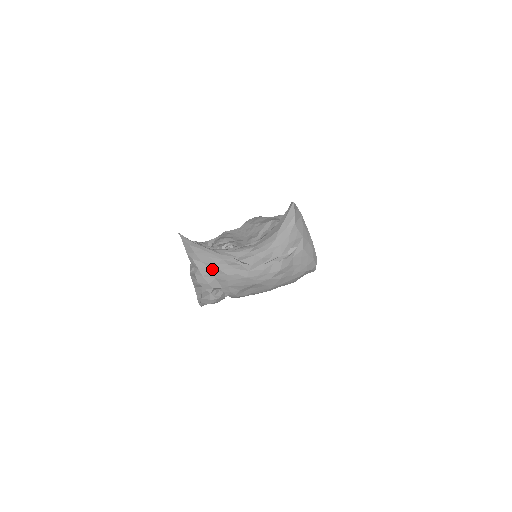
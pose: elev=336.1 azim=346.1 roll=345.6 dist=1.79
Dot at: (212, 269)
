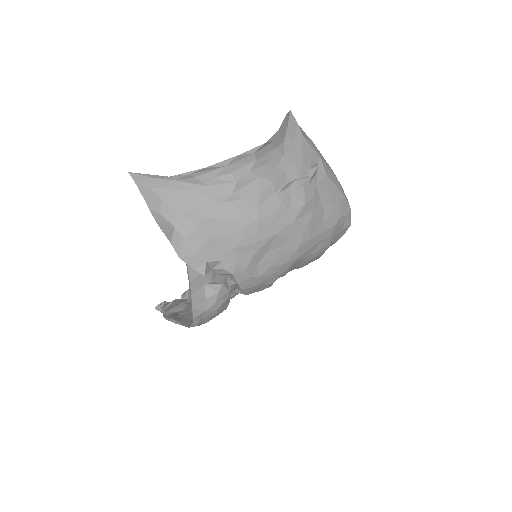
Dot at: (197, 221)
